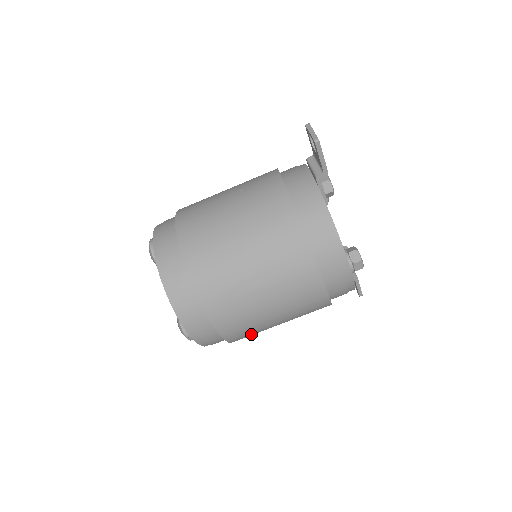
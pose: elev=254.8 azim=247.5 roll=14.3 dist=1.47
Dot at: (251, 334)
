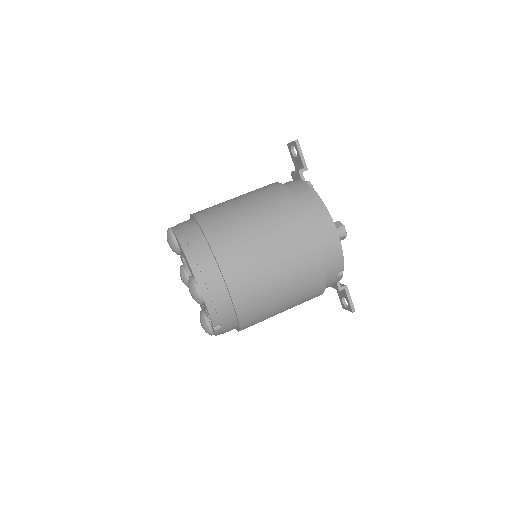
Dot at: (256, 303)
